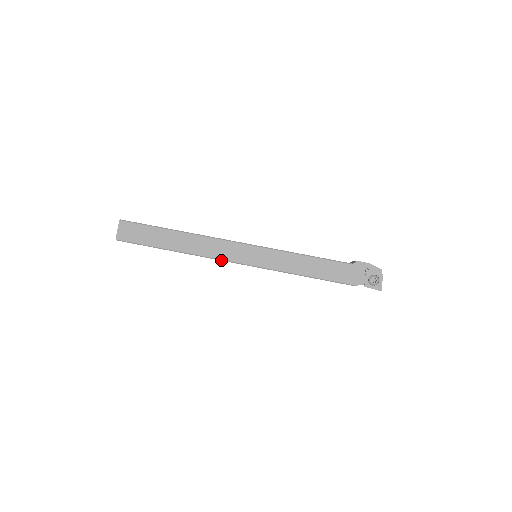
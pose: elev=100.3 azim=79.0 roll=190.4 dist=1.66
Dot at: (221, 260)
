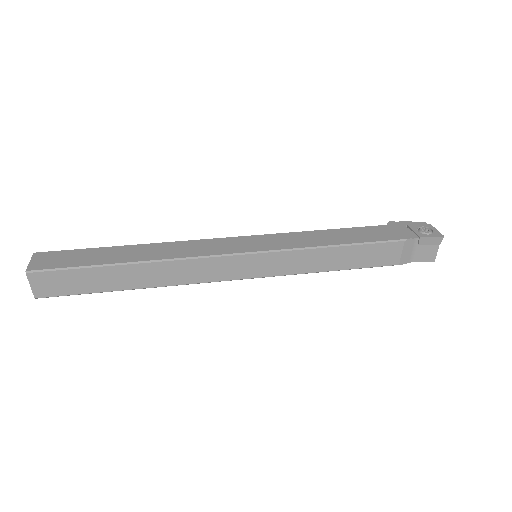
Dot at: (207, 257)
